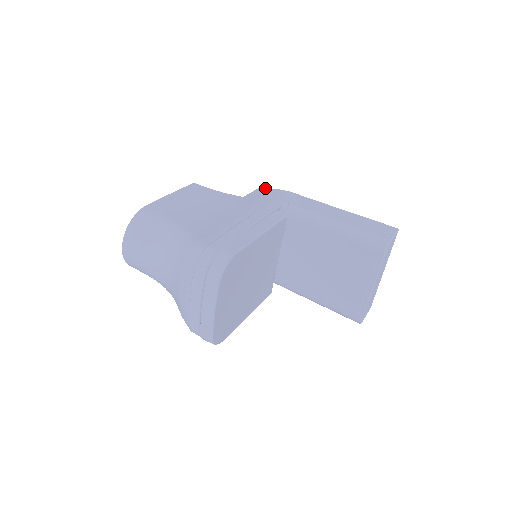
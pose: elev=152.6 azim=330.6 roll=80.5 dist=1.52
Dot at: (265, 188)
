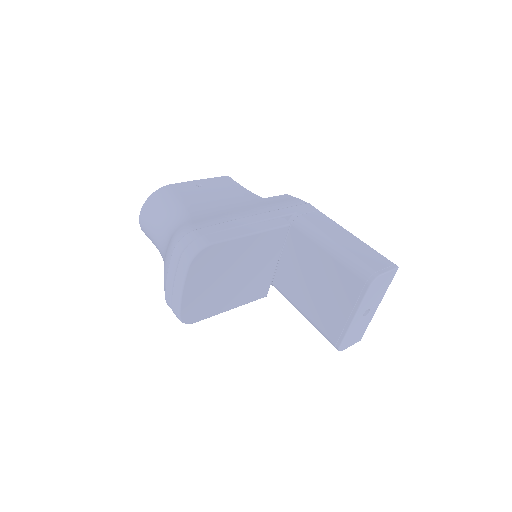
Dot at: (290, 196)
